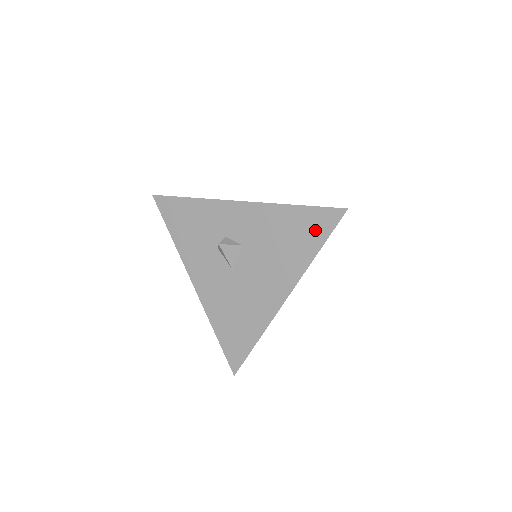
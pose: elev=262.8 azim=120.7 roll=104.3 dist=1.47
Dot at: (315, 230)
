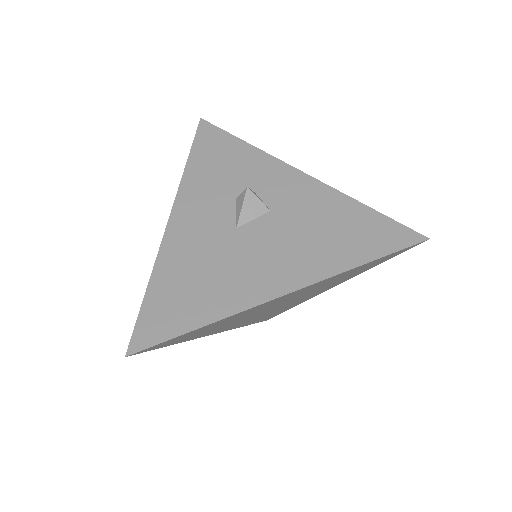
Dot at: (375, 240)
